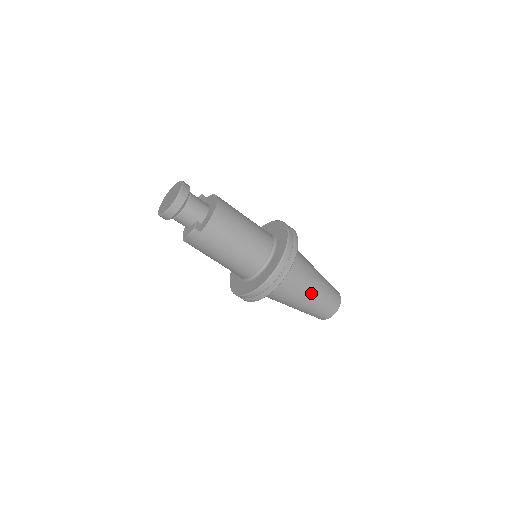
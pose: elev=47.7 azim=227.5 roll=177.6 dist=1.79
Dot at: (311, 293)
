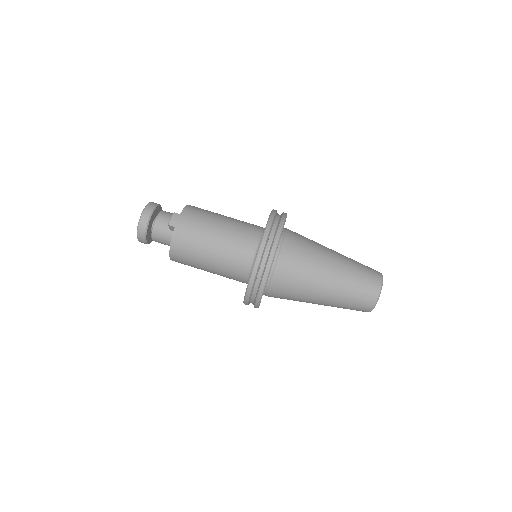
Dot at: (333, 254)
